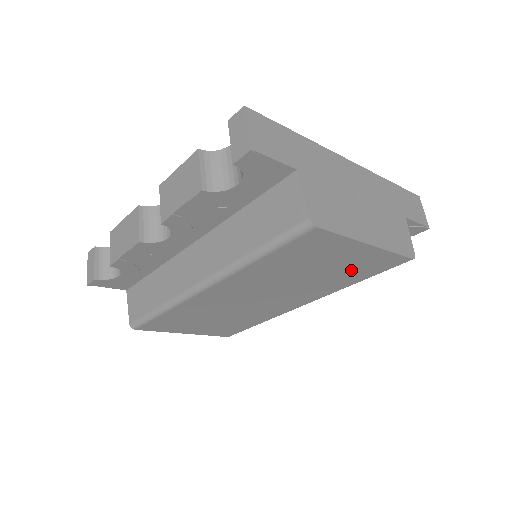
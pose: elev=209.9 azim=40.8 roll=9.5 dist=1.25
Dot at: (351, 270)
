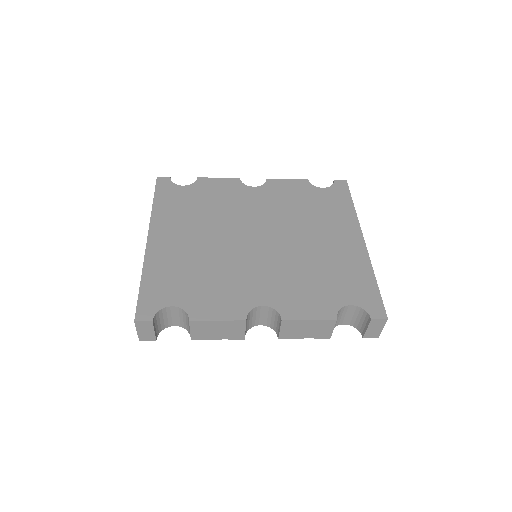
Dot at: occluded
